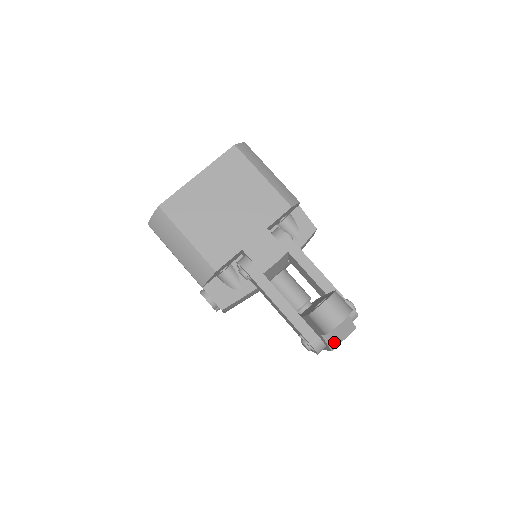
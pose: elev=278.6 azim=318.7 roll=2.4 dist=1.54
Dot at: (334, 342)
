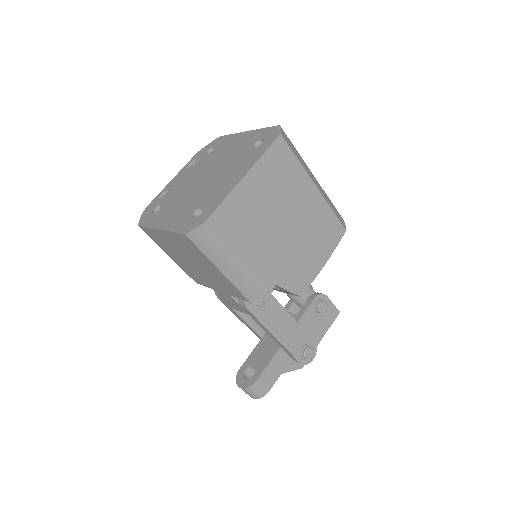
Dot at: occluded
